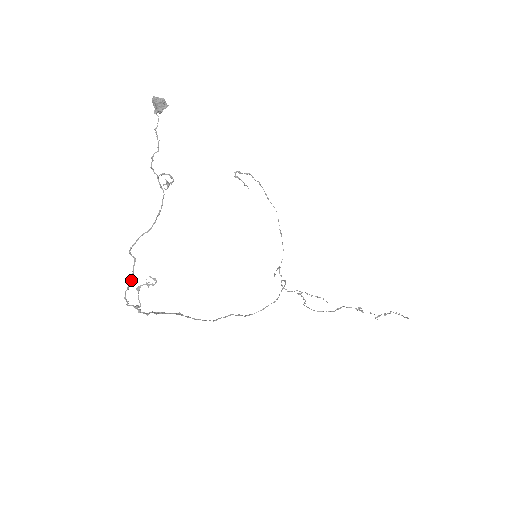
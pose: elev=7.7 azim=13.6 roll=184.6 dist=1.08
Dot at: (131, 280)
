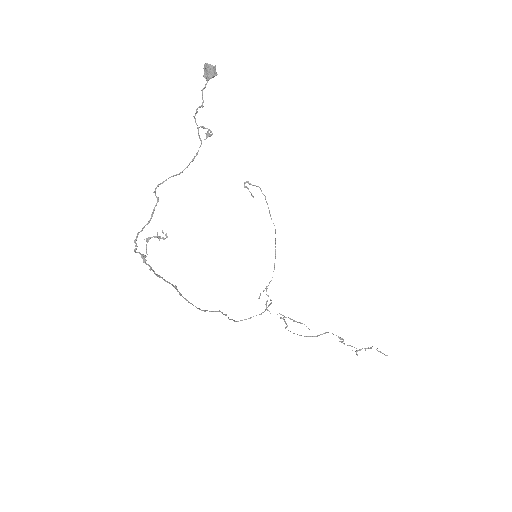
Dot at: (148, 221)
